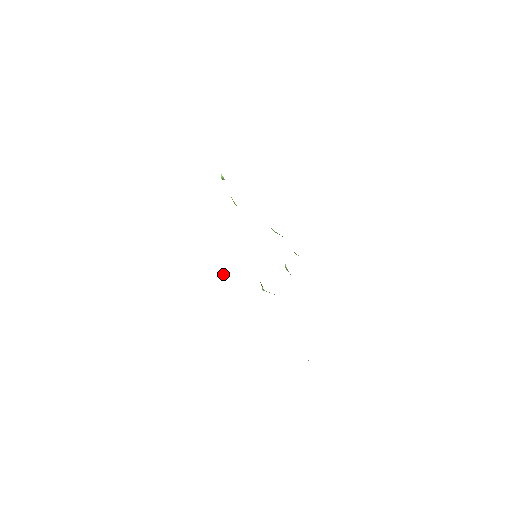
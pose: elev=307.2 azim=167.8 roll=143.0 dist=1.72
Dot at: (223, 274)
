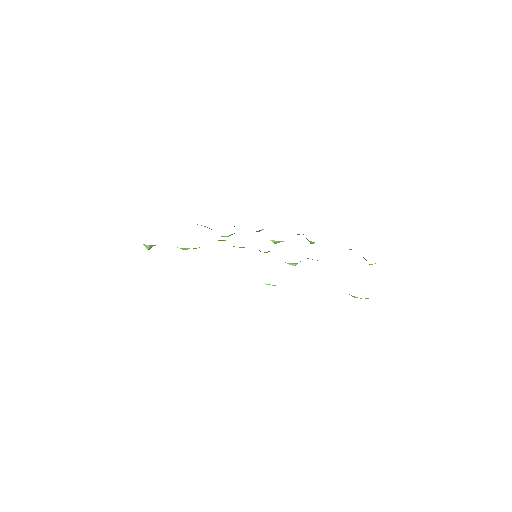
Dot at: occluded
